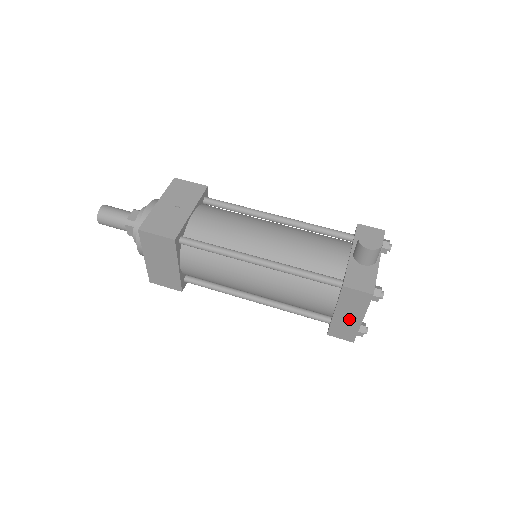
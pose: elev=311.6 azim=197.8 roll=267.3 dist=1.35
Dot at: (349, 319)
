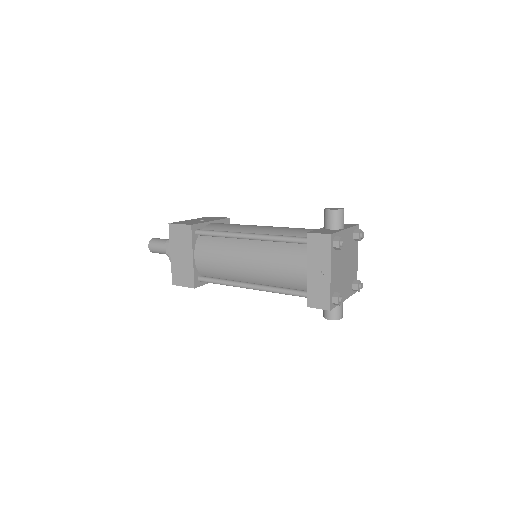
Dot at: (320, 276)
